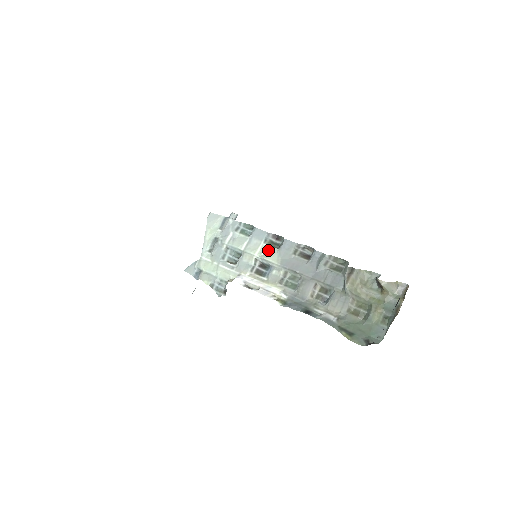
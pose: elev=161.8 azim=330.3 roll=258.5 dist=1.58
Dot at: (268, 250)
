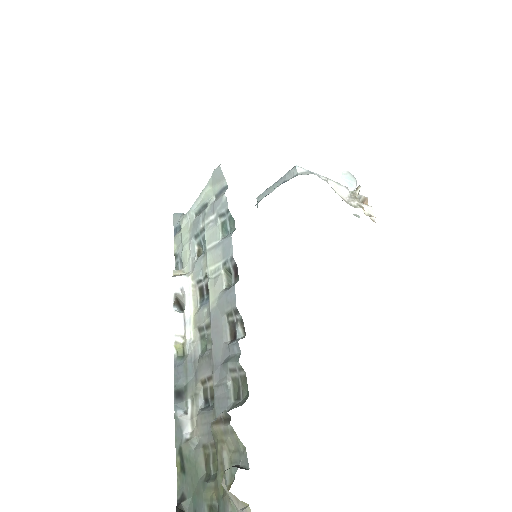
Dot at: (218, 278)
